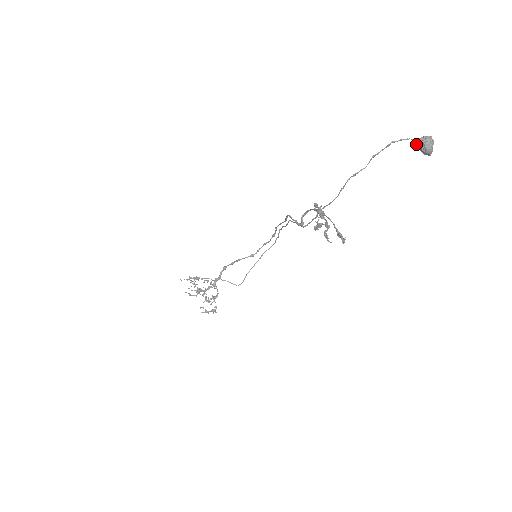
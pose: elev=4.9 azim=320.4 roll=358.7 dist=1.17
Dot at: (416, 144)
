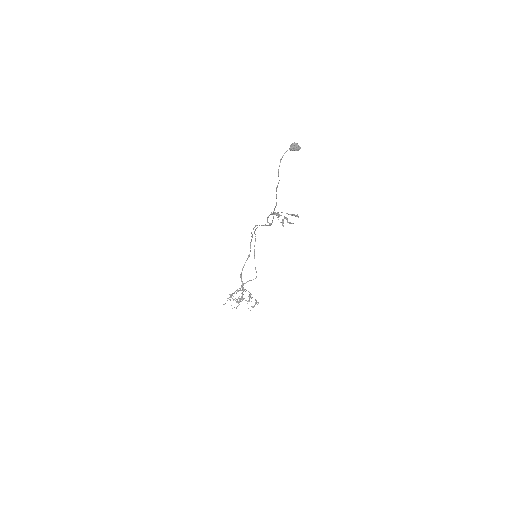
Dot at: occluded
